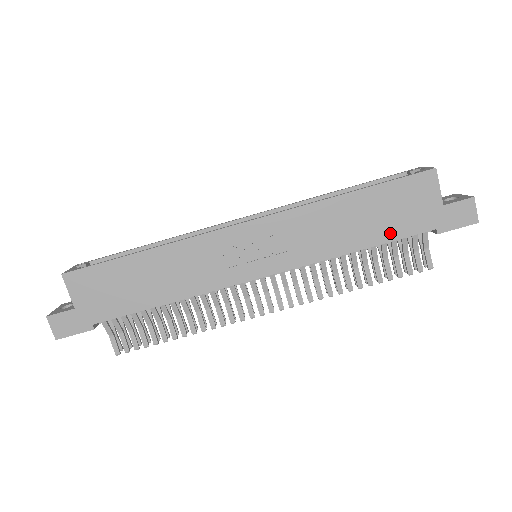
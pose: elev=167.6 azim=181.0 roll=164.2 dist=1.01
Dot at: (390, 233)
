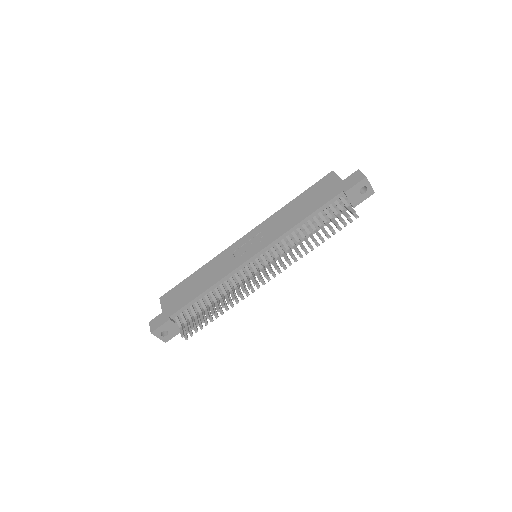
Dot at: (318, 205)
